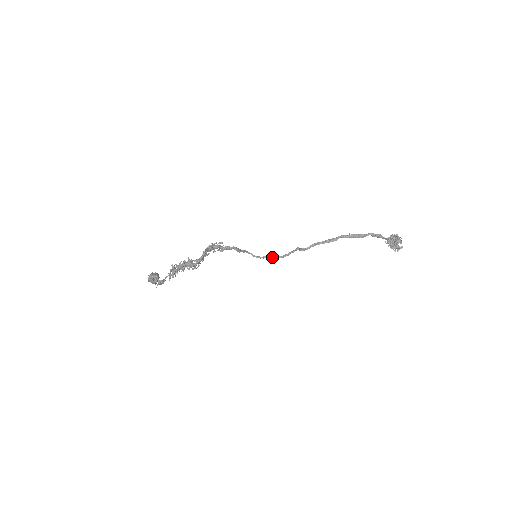
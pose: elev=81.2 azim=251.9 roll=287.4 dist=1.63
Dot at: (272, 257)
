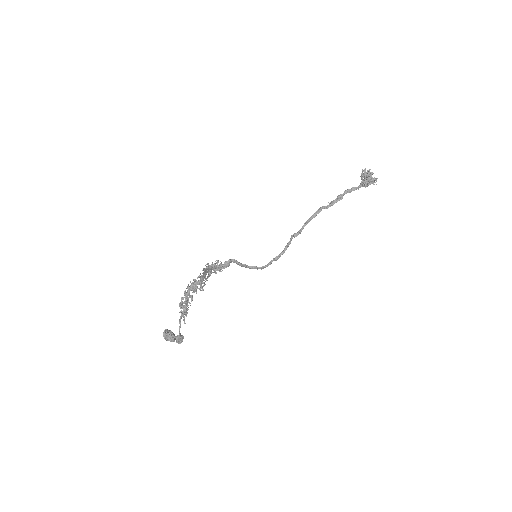
Dot at: (274, 260)
